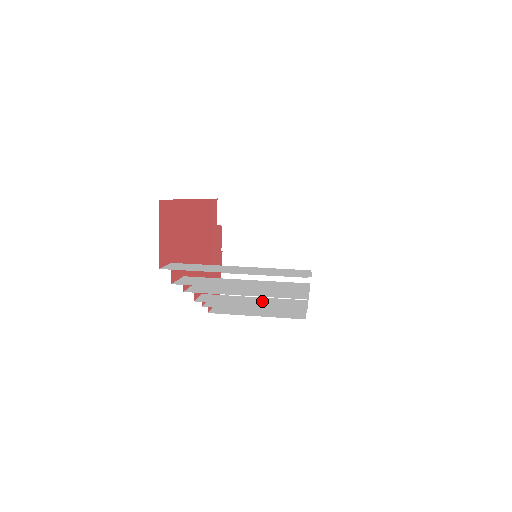
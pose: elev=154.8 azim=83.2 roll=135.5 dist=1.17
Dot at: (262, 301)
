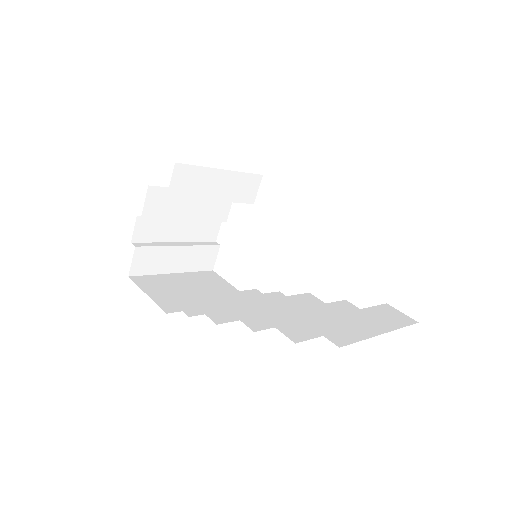
Dot at: occluded
